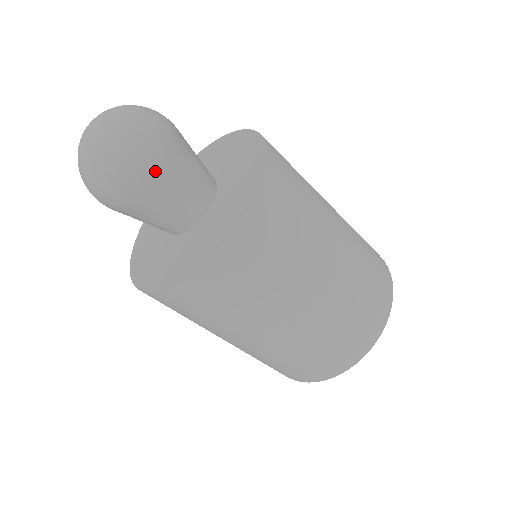
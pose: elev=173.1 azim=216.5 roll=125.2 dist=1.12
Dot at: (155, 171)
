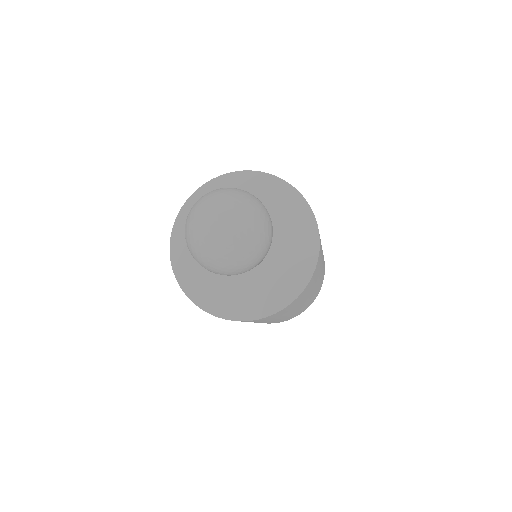
Dot at: (271, 241)
